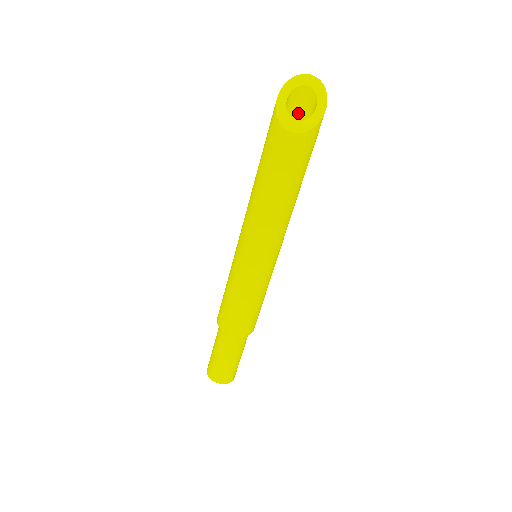
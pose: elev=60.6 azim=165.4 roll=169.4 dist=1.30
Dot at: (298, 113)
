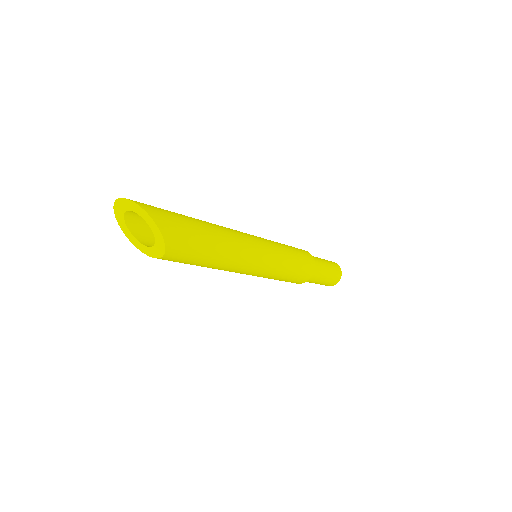
Dot at: occluded
